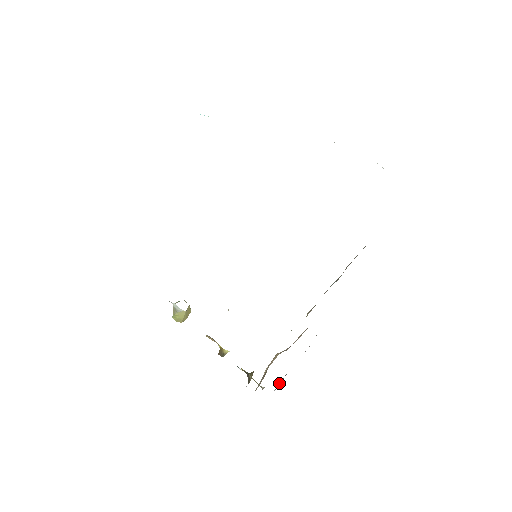
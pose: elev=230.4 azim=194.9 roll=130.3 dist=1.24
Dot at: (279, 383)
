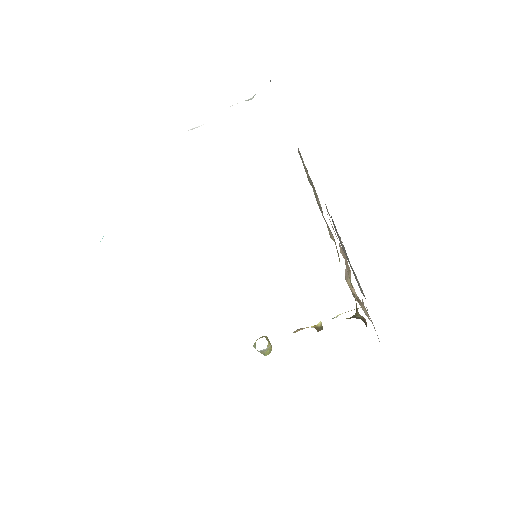
Dot at: (360, 290)
